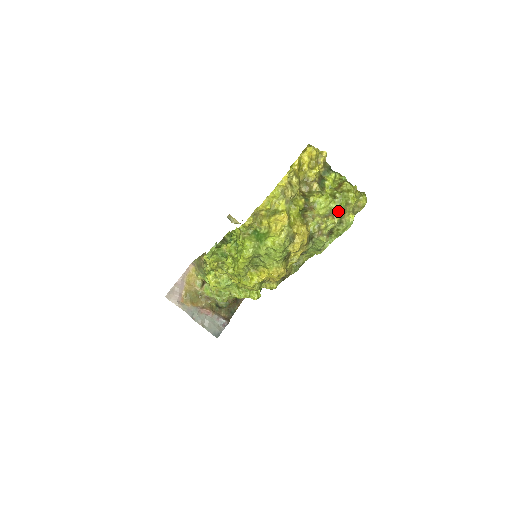
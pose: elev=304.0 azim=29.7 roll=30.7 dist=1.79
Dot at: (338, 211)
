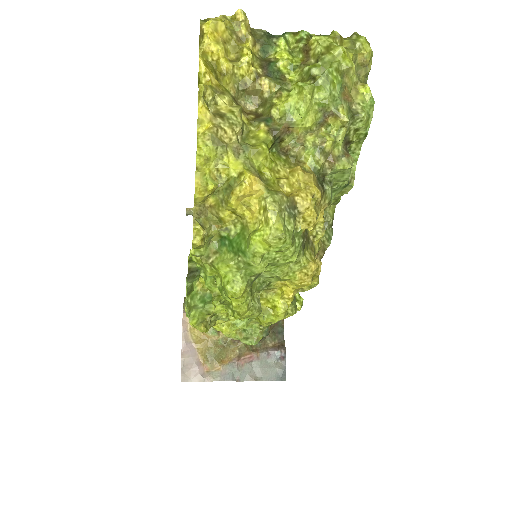
Dot at: (336, 99)
